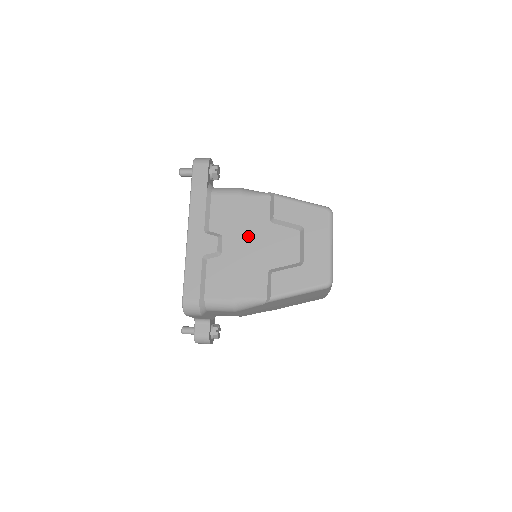
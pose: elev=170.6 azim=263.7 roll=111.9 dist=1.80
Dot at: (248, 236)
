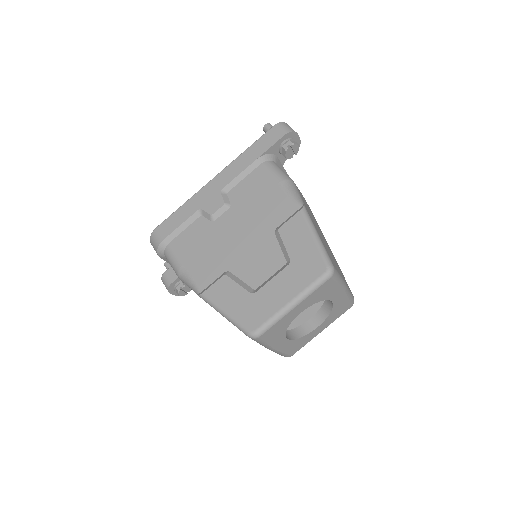
Dot at: (246, 226)
